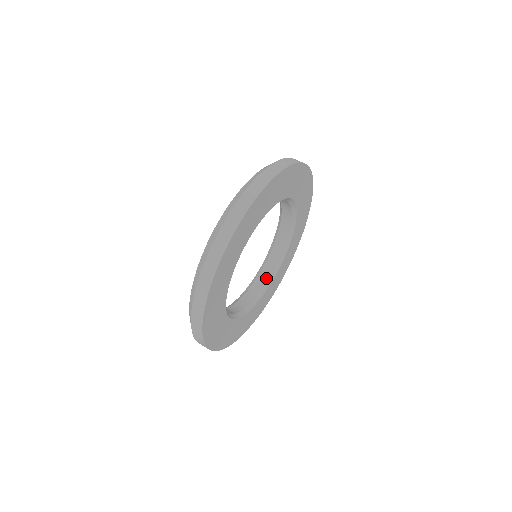
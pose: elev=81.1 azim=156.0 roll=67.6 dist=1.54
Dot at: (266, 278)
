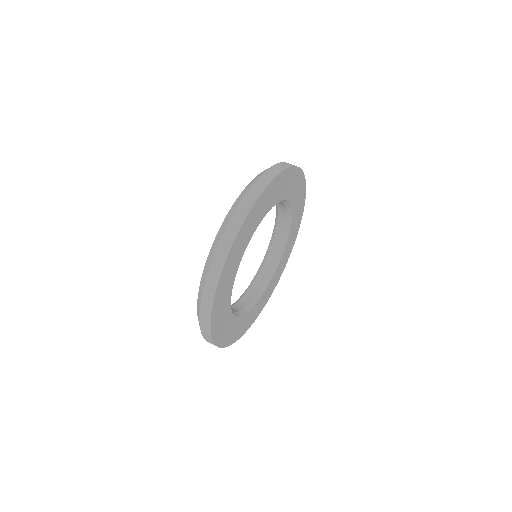
Dot at: (256, 291)
